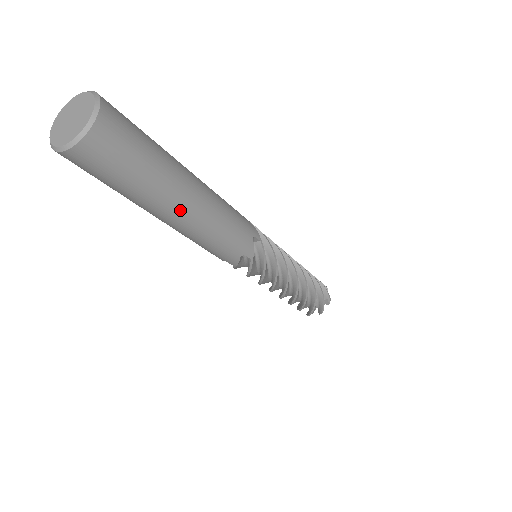
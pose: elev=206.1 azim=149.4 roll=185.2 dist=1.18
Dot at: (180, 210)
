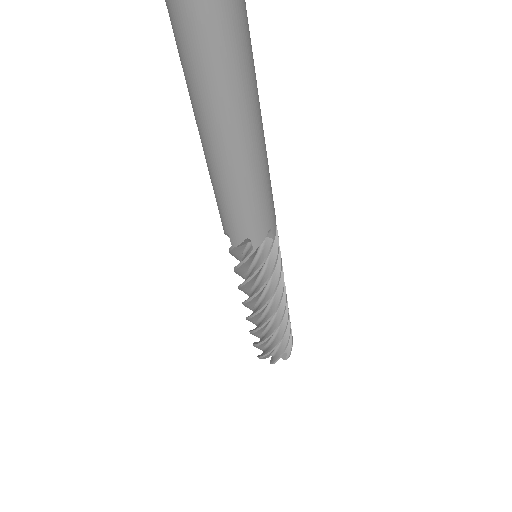
Dot at: (255, 129)
